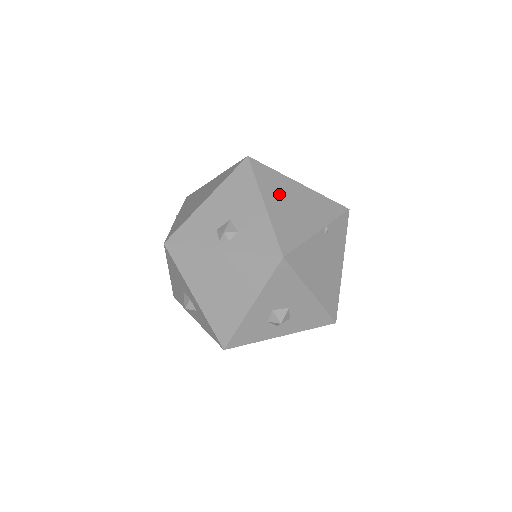
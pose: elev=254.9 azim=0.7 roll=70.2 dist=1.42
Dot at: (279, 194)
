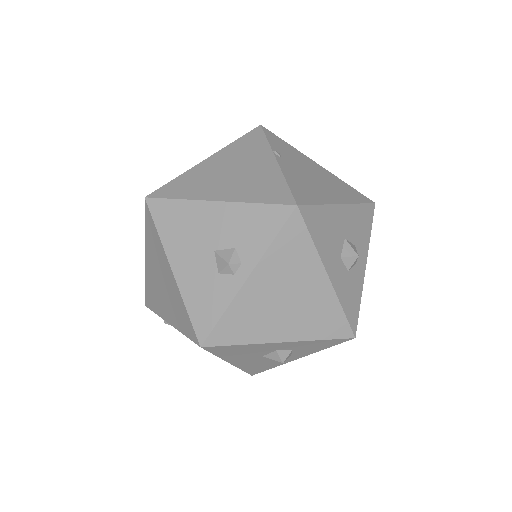
Dot at: (211, 183)
